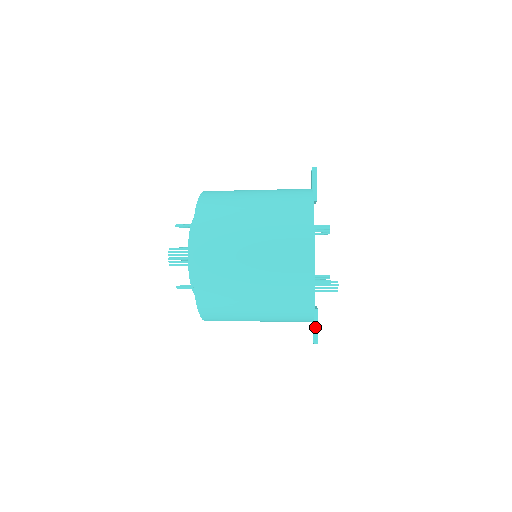
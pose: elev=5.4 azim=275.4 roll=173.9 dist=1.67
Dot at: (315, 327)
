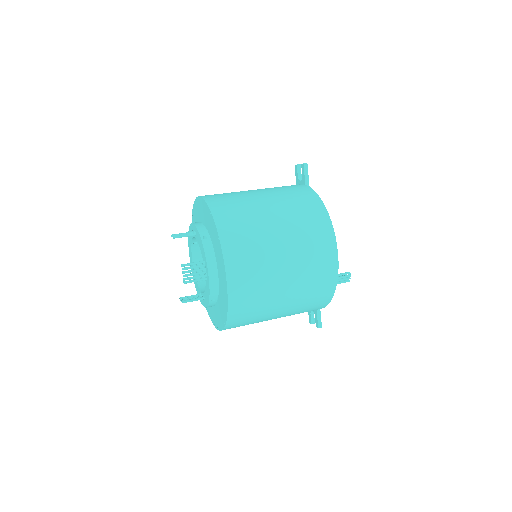
Dot at: (318, 313)
